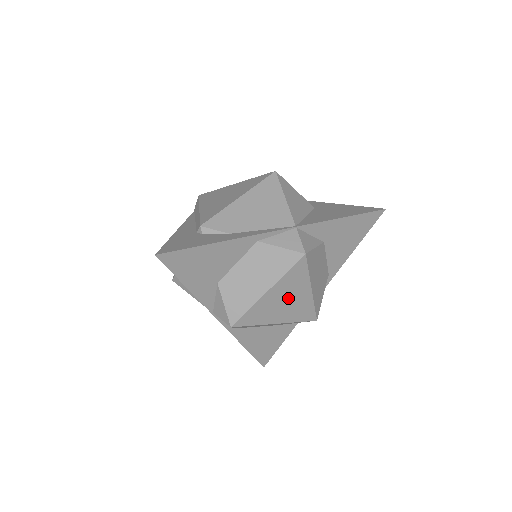
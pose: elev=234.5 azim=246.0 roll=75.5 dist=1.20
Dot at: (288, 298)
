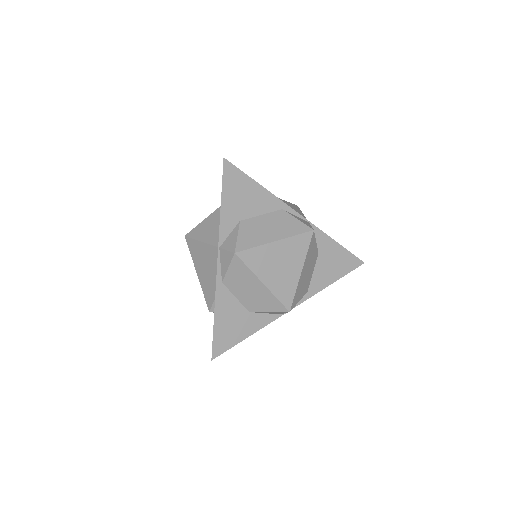
Dot at: (284, 263)
